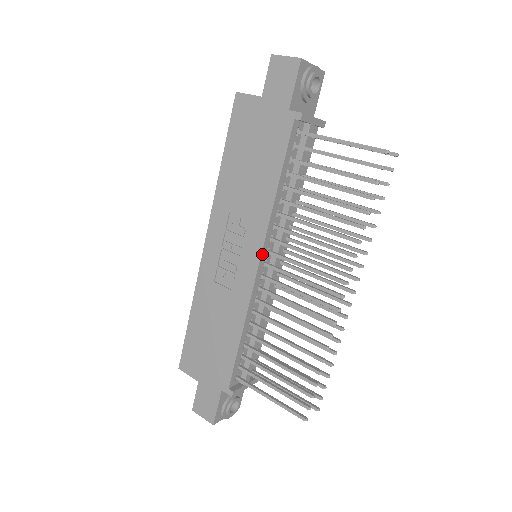
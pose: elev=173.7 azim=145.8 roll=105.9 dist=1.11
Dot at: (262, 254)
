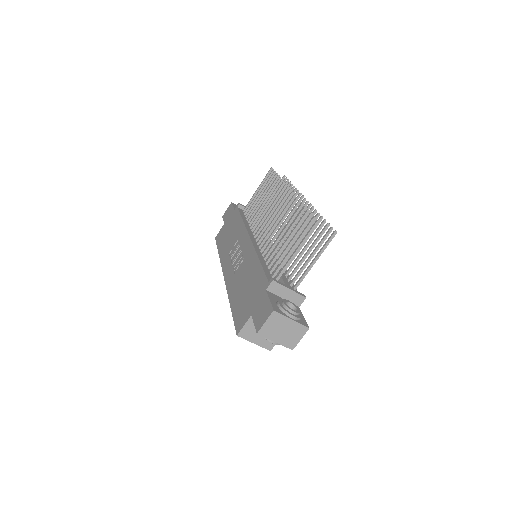
Dot at: (250, 235)
